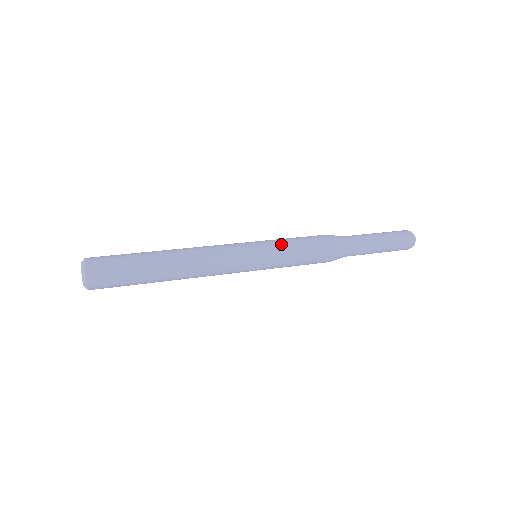
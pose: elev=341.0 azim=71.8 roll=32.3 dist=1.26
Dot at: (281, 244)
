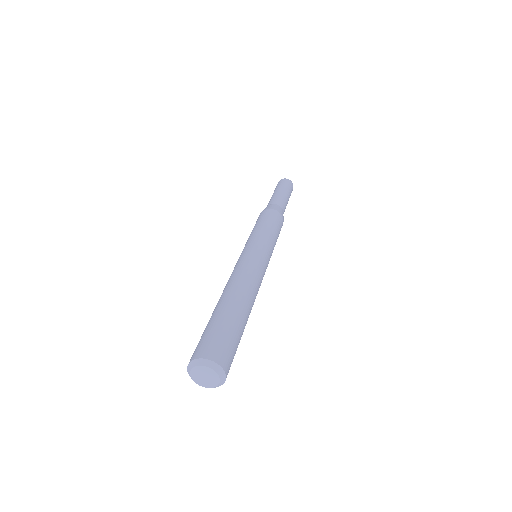
Dot at: (259, 232)
